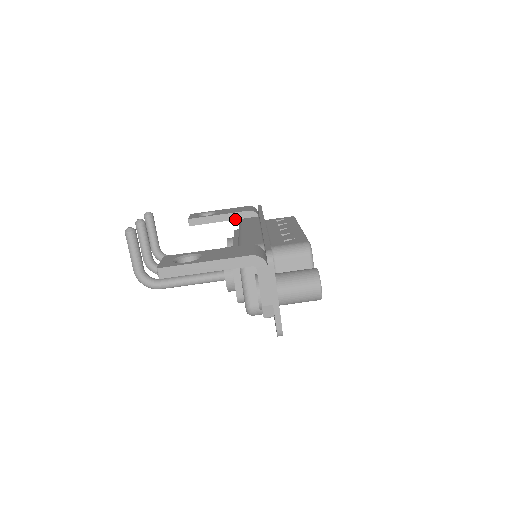
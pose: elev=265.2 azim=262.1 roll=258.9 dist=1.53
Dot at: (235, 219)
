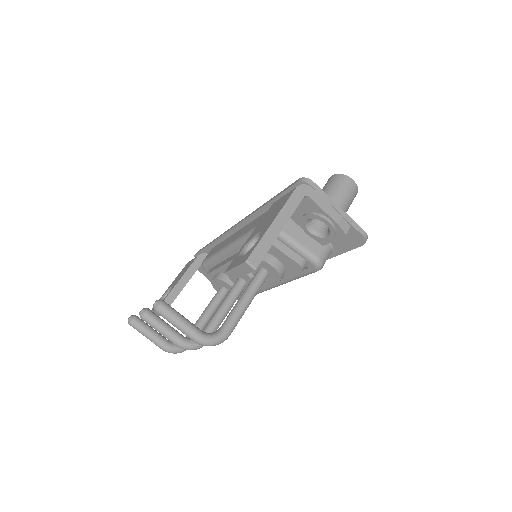
Dot at: (194, 273)
